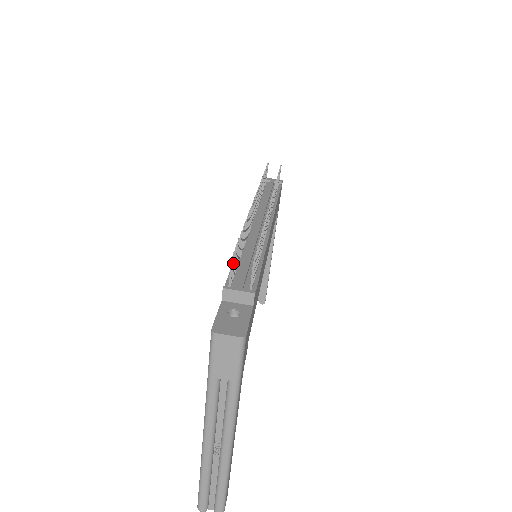
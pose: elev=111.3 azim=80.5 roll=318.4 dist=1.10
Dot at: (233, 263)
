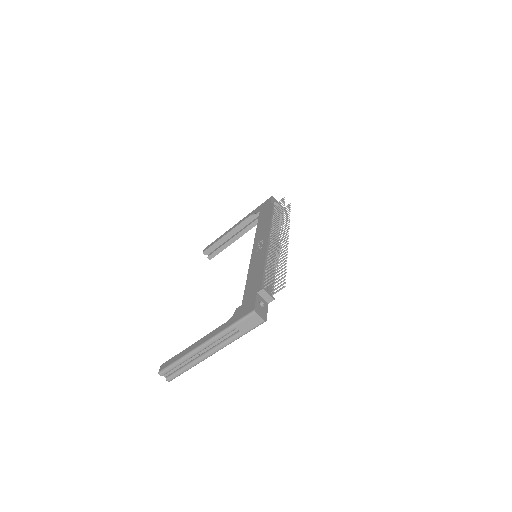
Dot at: occluded
